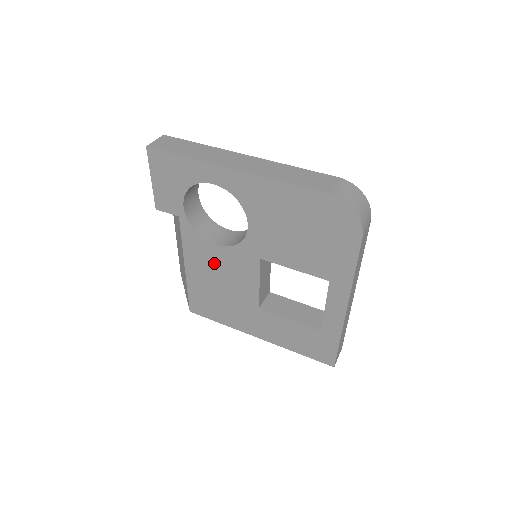
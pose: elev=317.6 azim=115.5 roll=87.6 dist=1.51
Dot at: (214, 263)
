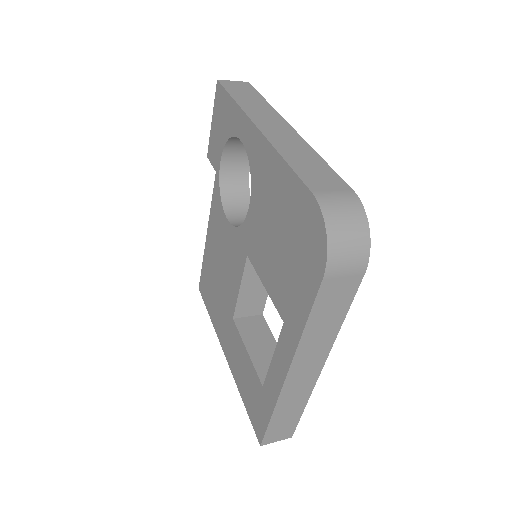
Dot at: (222, 241)
